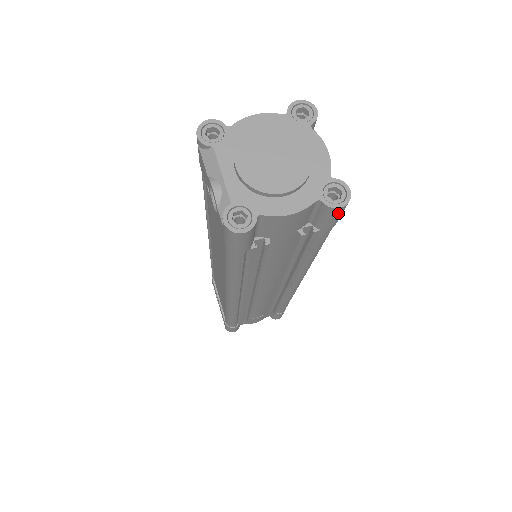
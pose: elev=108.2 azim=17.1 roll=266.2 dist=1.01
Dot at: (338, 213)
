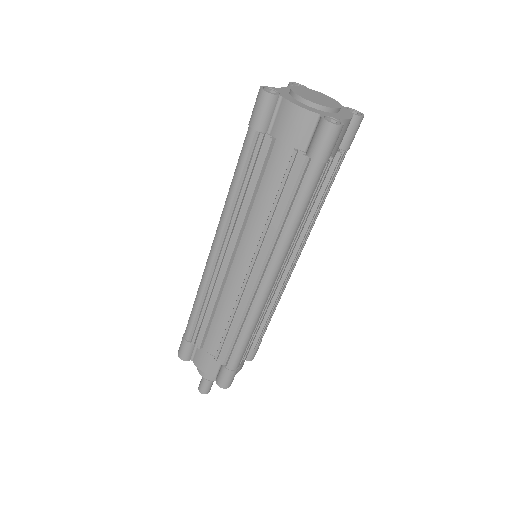
Dot at: (325, 132)
